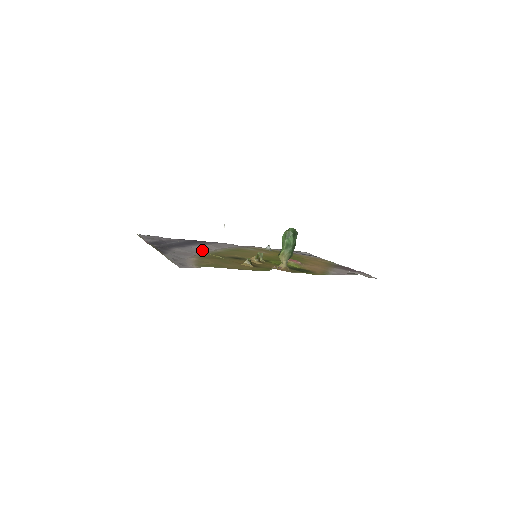
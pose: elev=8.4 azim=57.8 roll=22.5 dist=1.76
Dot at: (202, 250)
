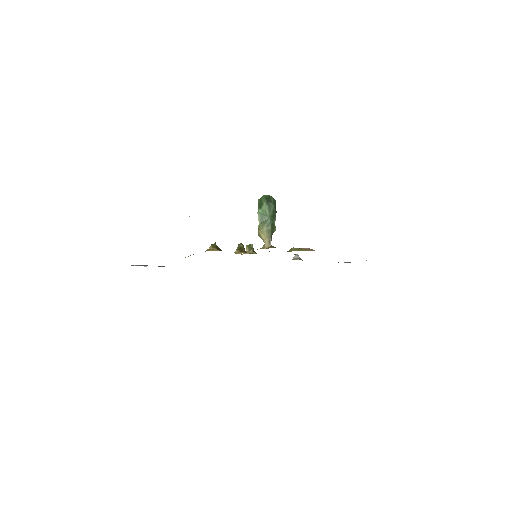
Dot at: occluded
